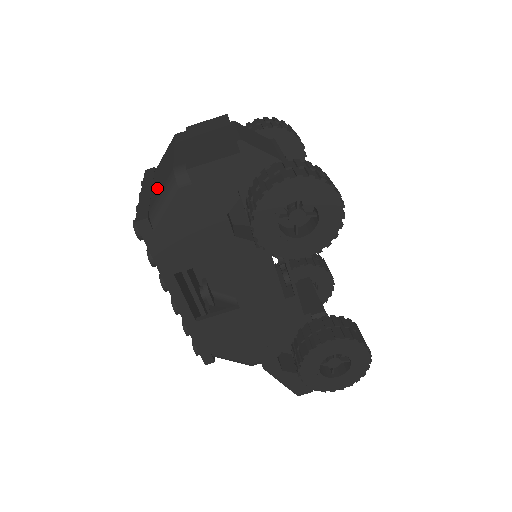
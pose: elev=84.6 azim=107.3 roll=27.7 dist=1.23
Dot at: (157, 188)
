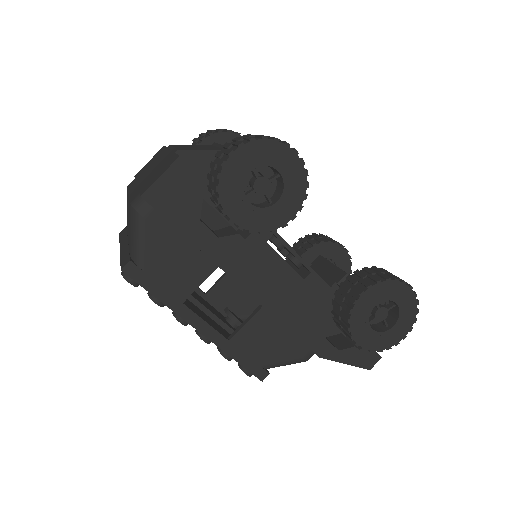
Dot at: (129, 233)
